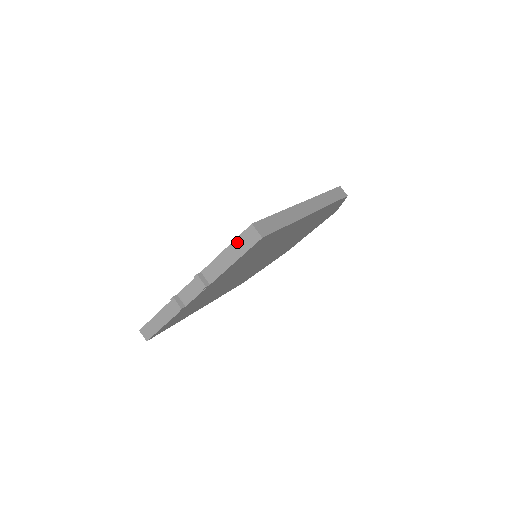
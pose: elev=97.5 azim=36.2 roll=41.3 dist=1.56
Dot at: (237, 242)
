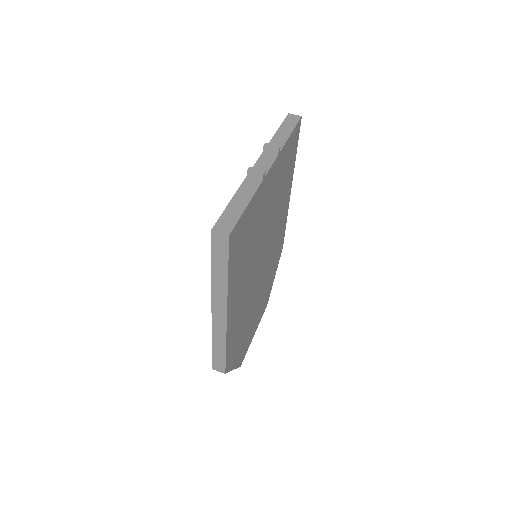
Dot at: (285, 123)
